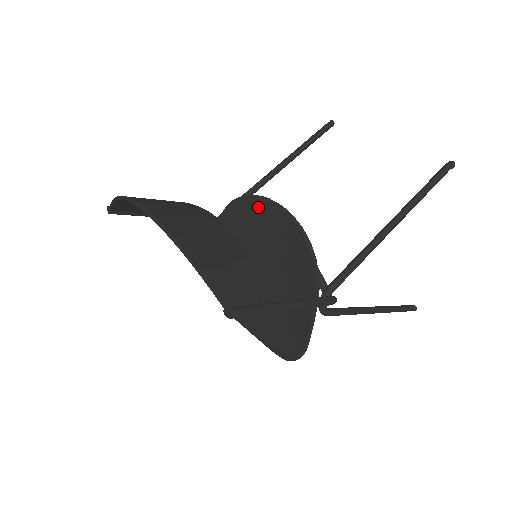
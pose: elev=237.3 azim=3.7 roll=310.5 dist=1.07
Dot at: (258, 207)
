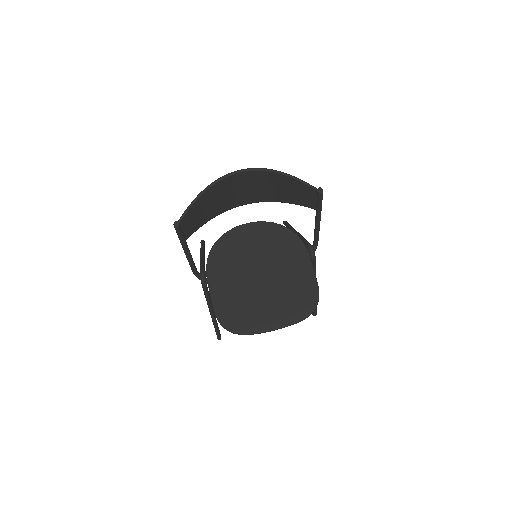
Dot at: (238, 233)
